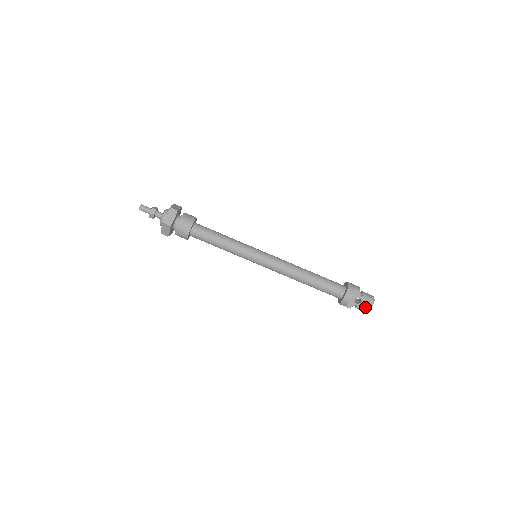
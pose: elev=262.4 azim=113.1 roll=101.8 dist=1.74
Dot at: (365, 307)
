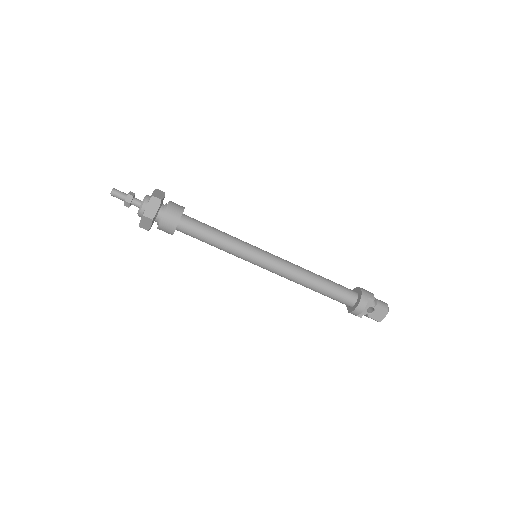
Dot at: (378, 317)
